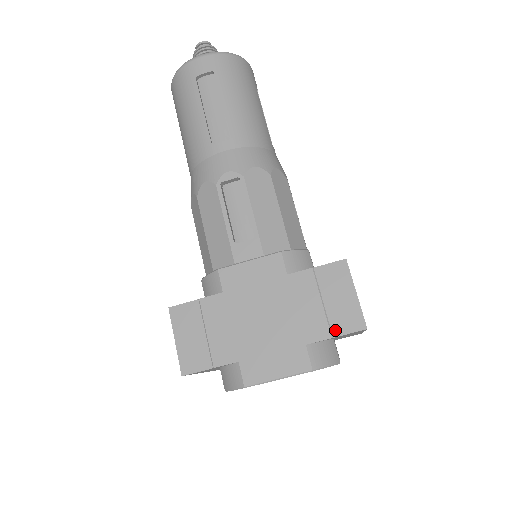
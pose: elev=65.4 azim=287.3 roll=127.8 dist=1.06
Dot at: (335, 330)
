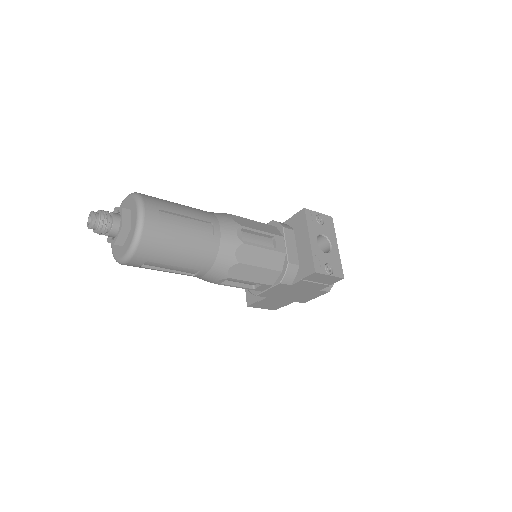
Dot at: (329, 284)
